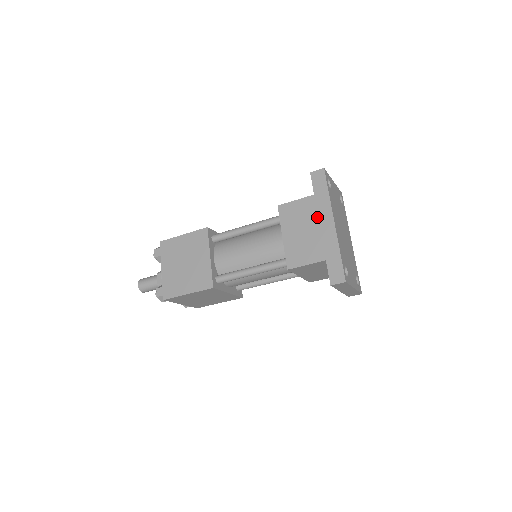
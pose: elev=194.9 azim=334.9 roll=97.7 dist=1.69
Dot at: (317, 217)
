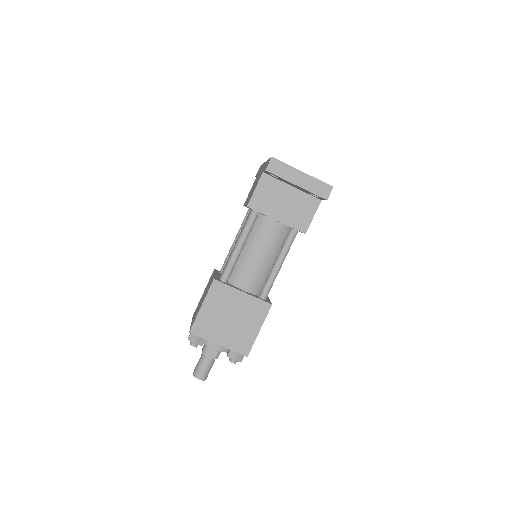
Dot at: (258, 175)
